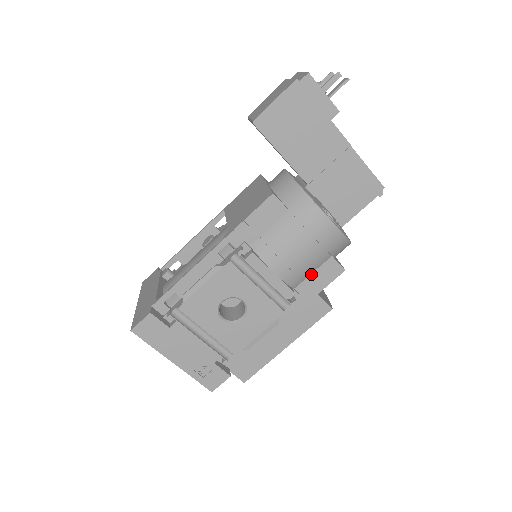
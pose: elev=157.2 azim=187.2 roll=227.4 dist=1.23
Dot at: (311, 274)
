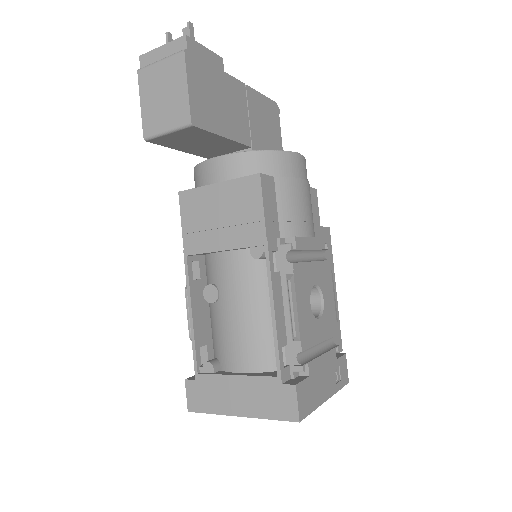
Dot at: occluded
